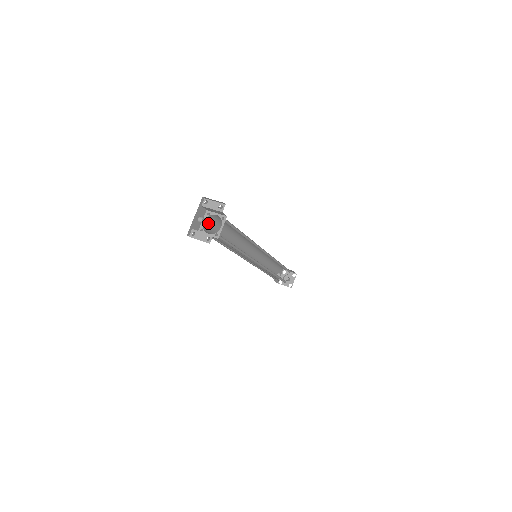
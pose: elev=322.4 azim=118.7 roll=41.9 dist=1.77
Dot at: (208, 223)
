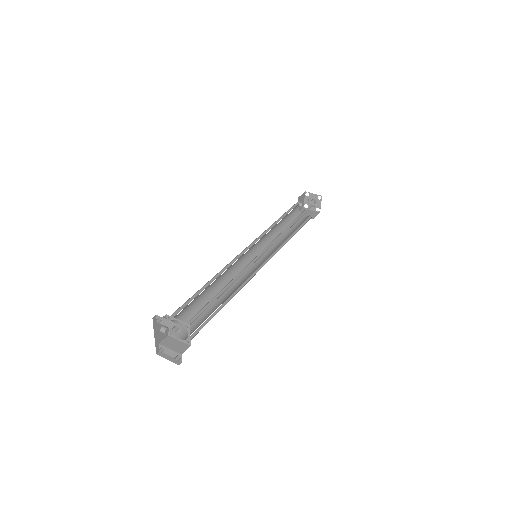
Dot at: occluded
